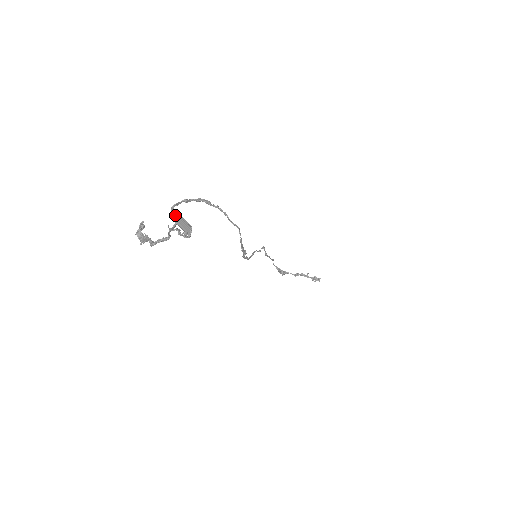
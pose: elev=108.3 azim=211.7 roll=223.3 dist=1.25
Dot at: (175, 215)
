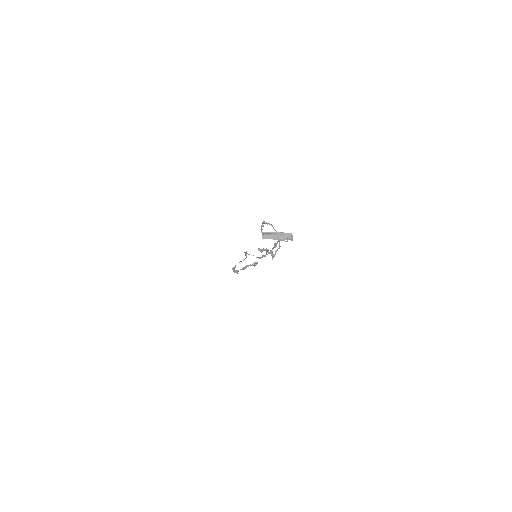
Dot at: (269, 235)
